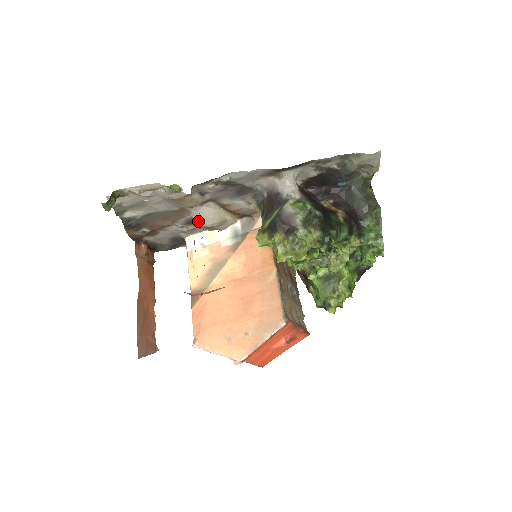
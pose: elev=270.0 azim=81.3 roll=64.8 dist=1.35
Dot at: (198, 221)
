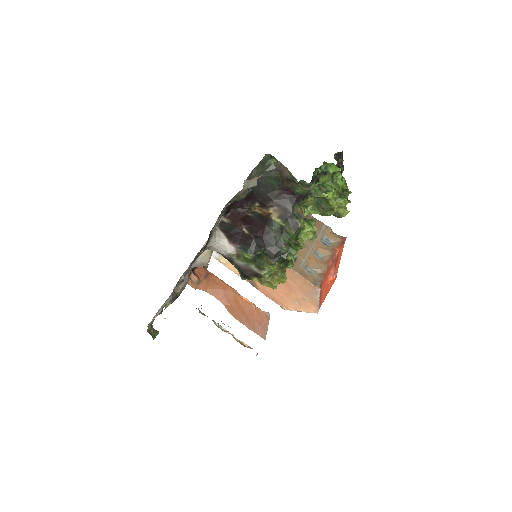
Dot at: occluded
